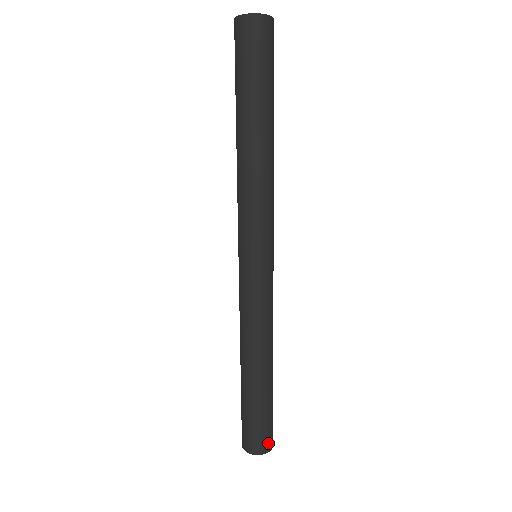
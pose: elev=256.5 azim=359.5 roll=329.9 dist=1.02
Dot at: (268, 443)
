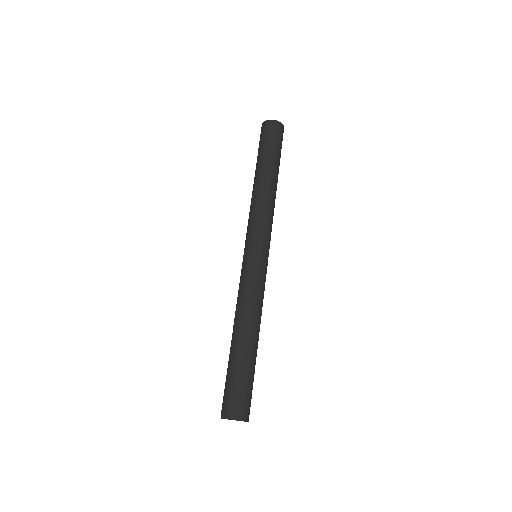
Dot at: (234, 410)
